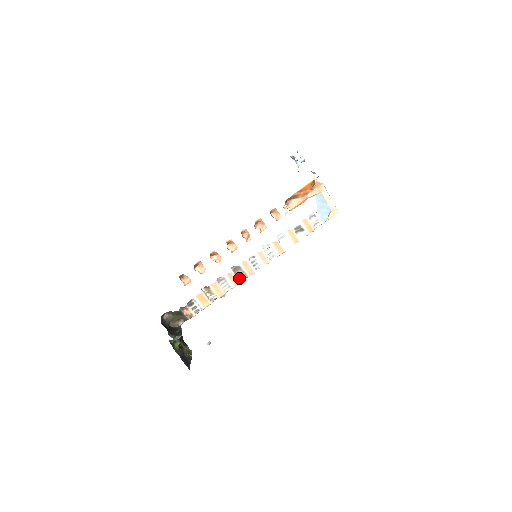
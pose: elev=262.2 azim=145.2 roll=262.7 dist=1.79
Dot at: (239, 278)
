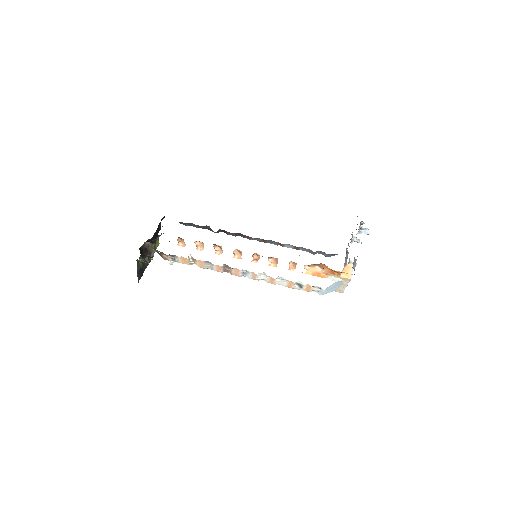
Dot at: (224, 270)
